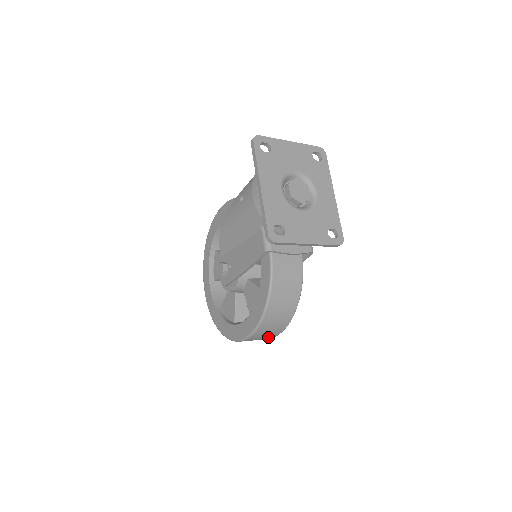
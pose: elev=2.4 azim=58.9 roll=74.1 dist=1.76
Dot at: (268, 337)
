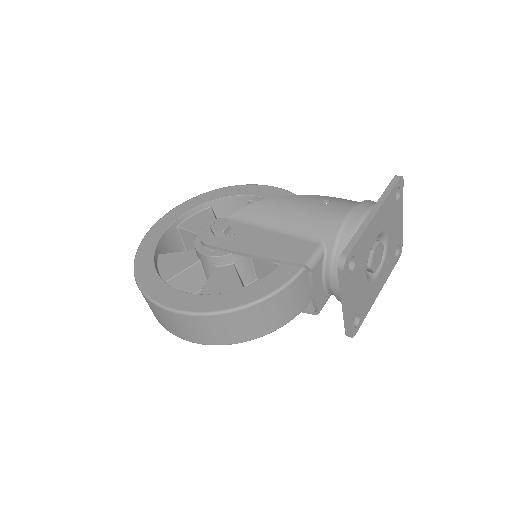
Dot at: (182, 333)
